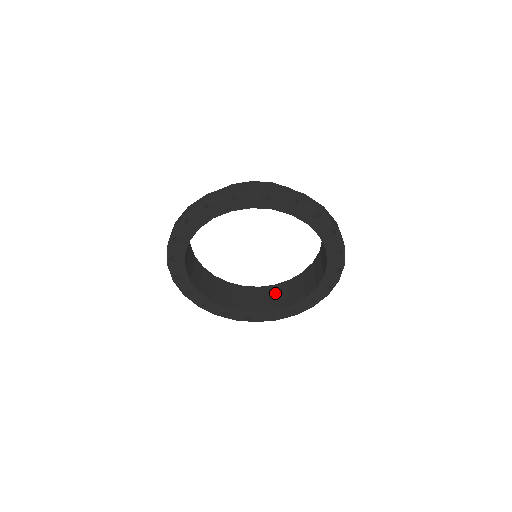
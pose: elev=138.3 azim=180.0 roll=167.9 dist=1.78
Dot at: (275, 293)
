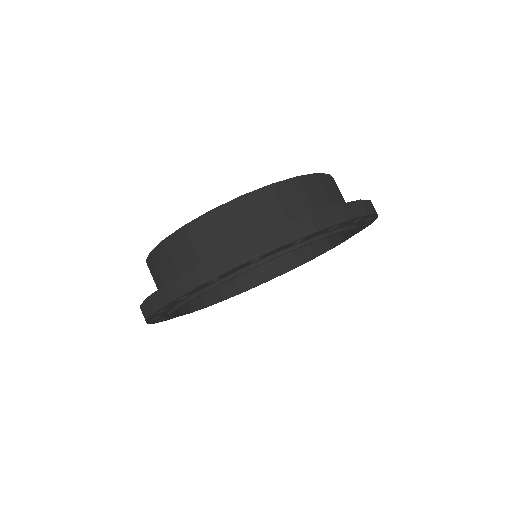
Dot at: occluded
